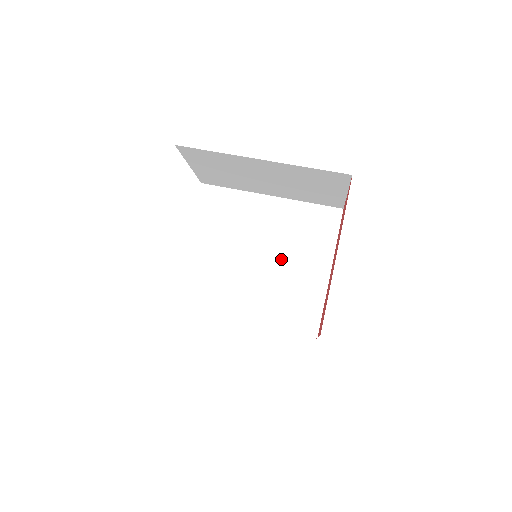
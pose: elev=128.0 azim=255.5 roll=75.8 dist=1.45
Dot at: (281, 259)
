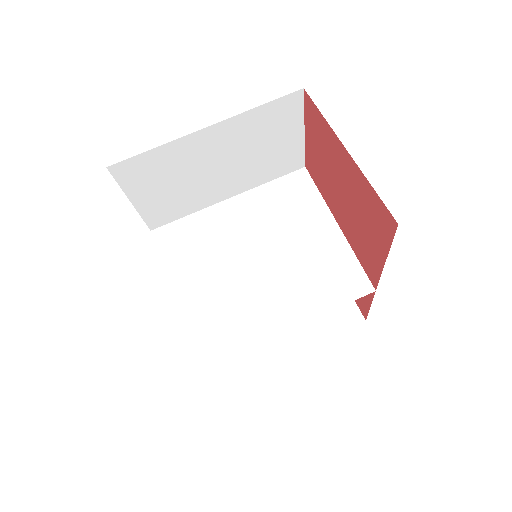
Dot at: (282, 245)
